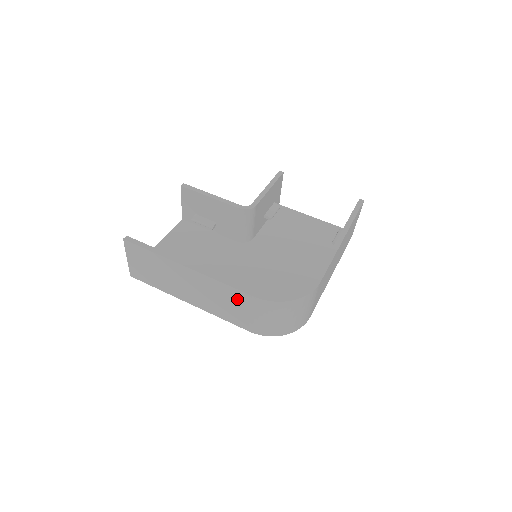
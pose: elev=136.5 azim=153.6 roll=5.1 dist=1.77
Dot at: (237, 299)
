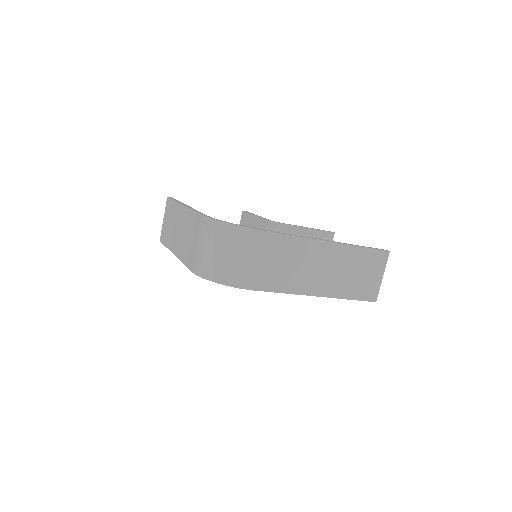
Dot at: (194, 226)
